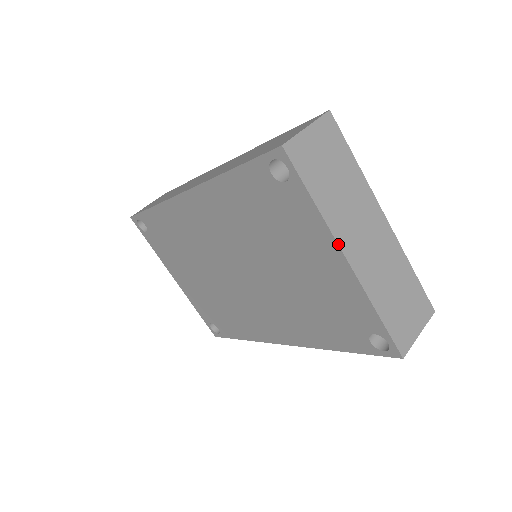
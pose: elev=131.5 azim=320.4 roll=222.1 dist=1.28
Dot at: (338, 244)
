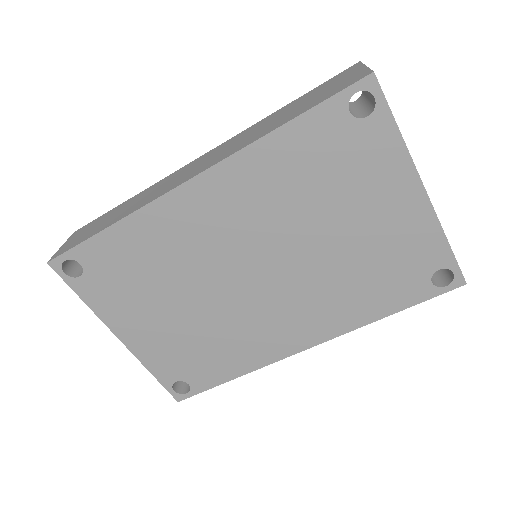
Dot at: occluded
